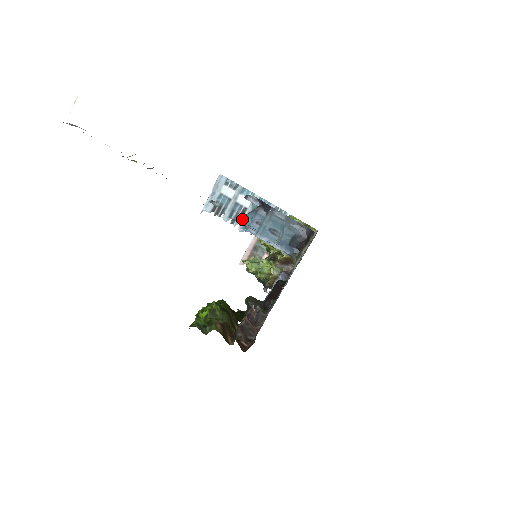
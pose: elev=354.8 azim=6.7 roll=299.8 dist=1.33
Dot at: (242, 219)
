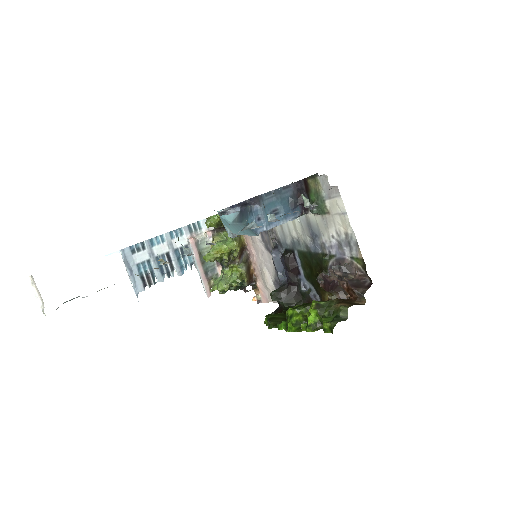
Dot at: (173, 264)
